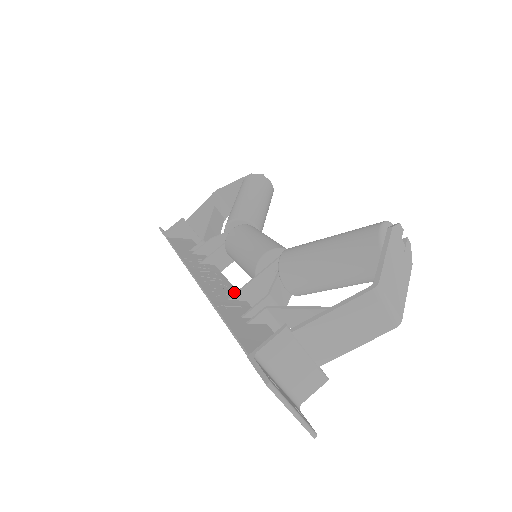
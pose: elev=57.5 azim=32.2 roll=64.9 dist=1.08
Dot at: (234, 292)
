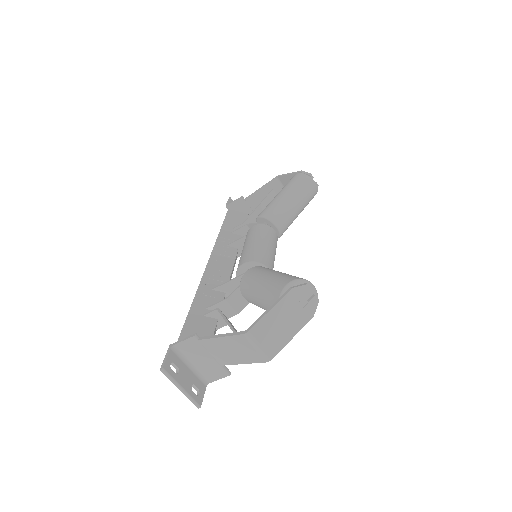
Dot at: occluded
